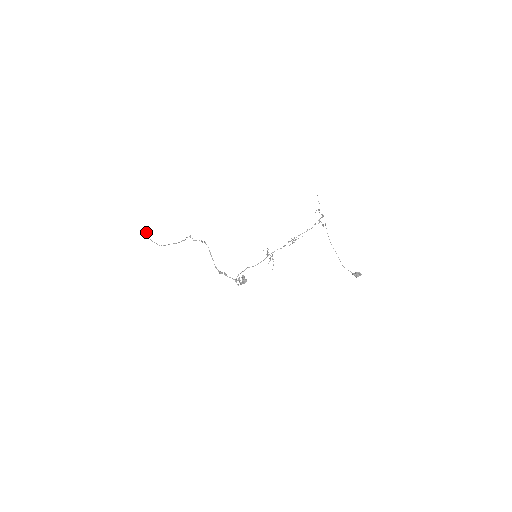
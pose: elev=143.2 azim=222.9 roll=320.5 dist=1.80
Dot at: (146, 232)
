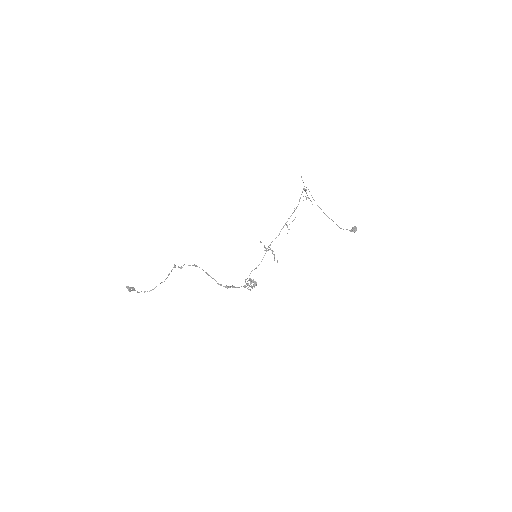
Dot at: (130, 288)
